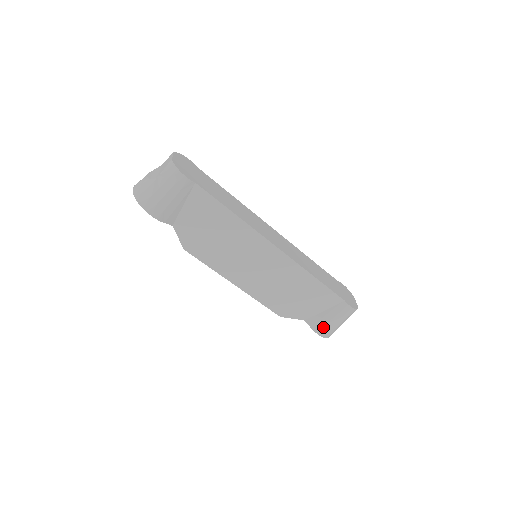
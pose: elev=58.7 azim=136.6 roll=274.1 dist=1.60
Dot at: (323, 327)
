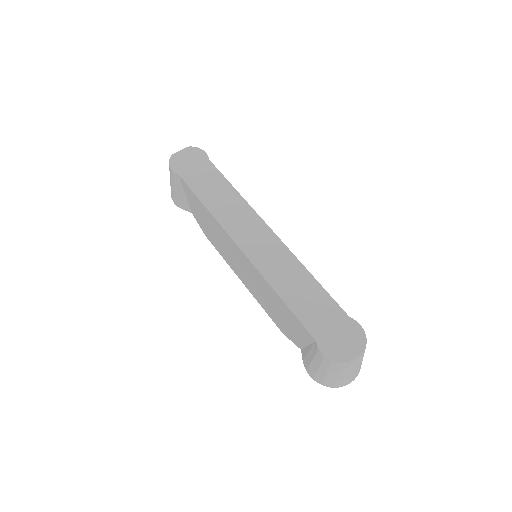
Dot at: (309, 367)
